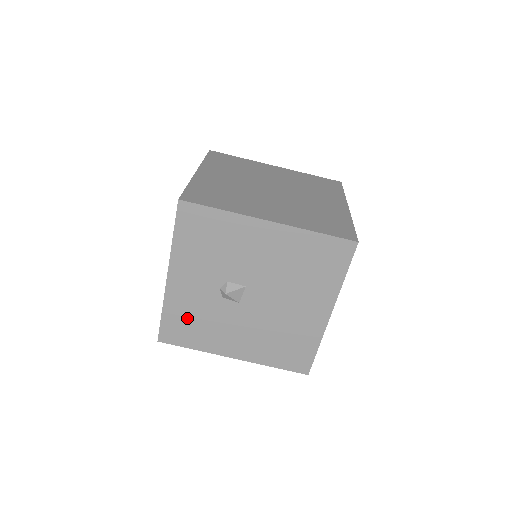
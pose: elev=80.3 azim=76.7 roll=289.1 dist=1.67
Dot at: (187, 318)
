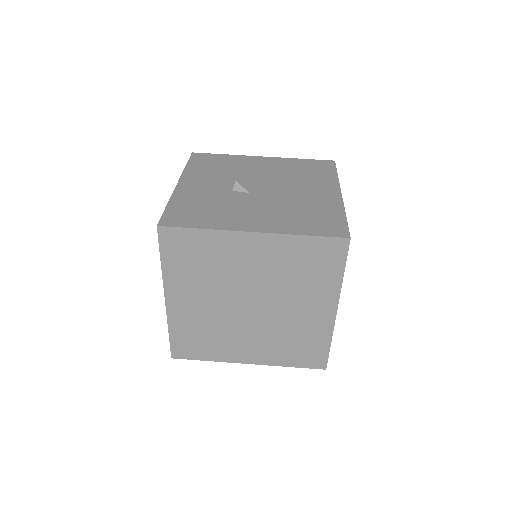
Dot at: (195, 206)
